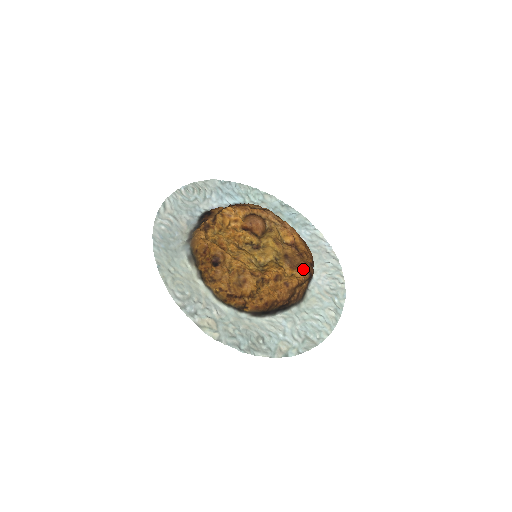
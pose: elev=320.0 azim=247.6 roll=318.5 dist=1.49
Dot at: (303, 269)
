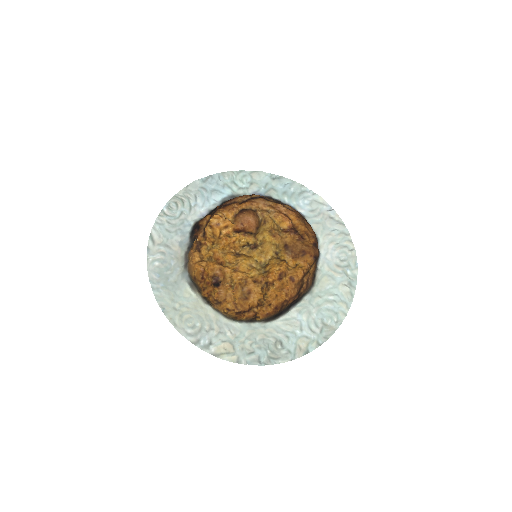
Dot at: (306, 255)
